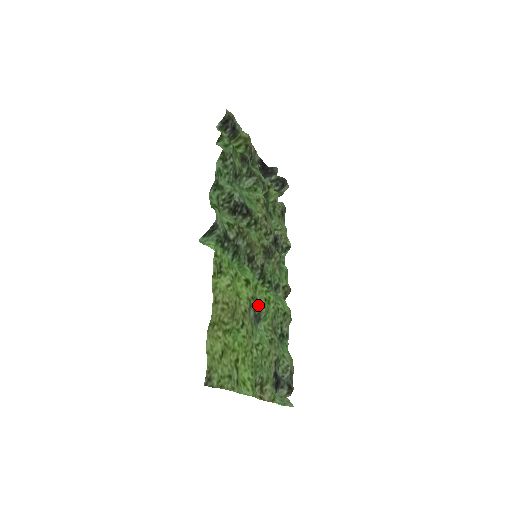
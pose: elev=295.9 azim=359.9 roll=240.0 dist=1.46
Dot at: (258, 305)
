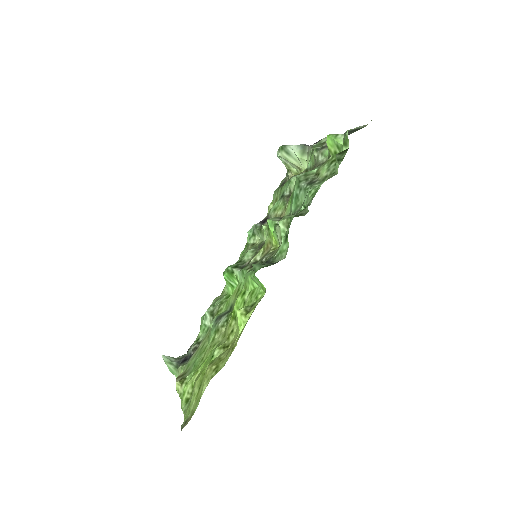
Dot at: (230, 310)
